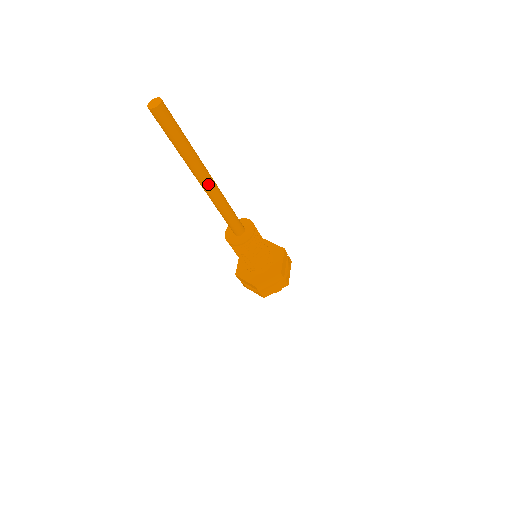
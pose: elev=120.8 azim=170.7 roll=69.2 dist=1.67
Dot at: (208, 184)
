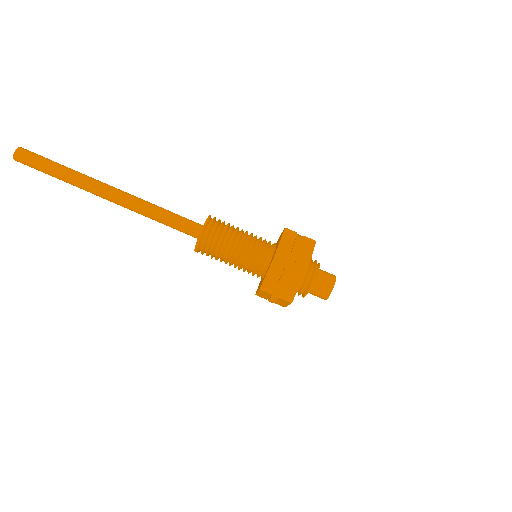
Dot at: (112, 196)
